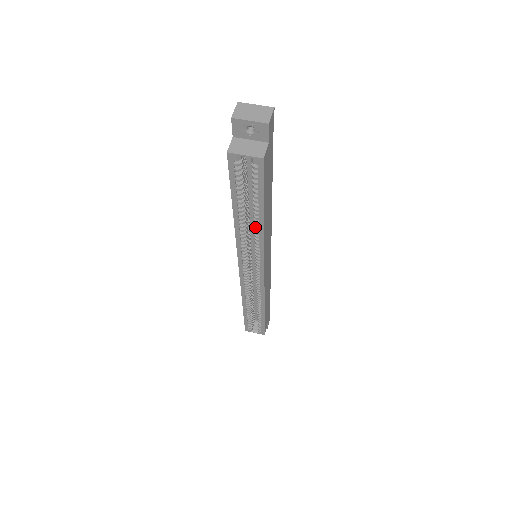
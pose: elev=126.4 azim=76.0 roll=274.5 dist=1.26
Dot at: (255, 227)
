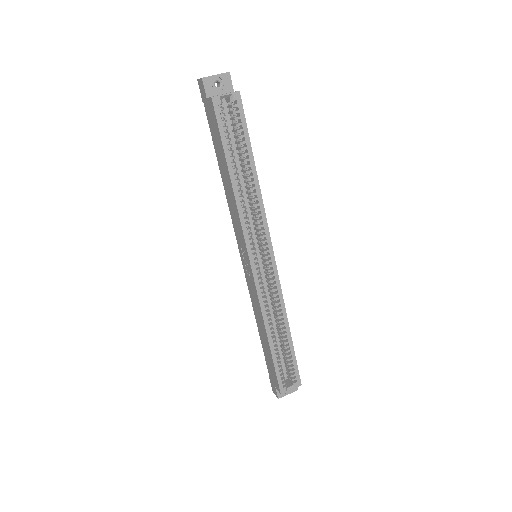
Dot at: (251, 187)
